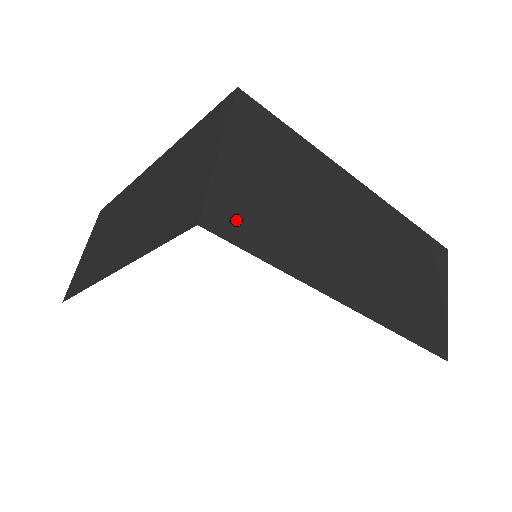
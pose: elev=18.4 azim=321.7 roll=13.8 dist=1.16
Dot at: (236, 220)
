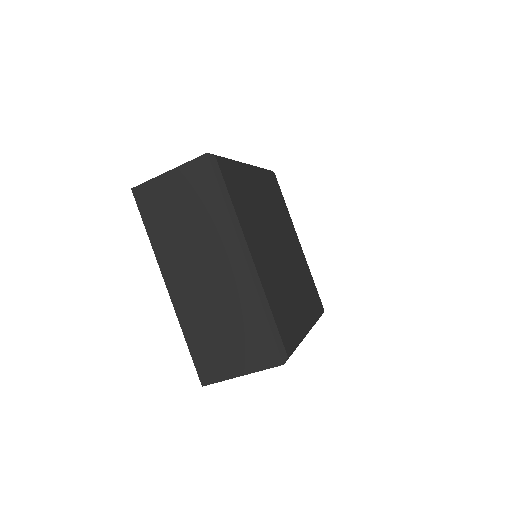
Dot at: (148, 202)
